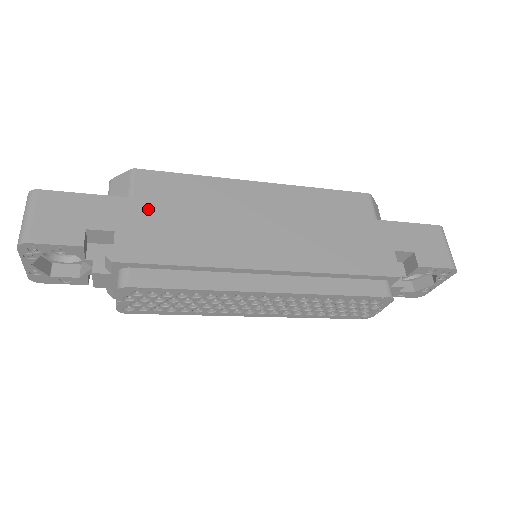
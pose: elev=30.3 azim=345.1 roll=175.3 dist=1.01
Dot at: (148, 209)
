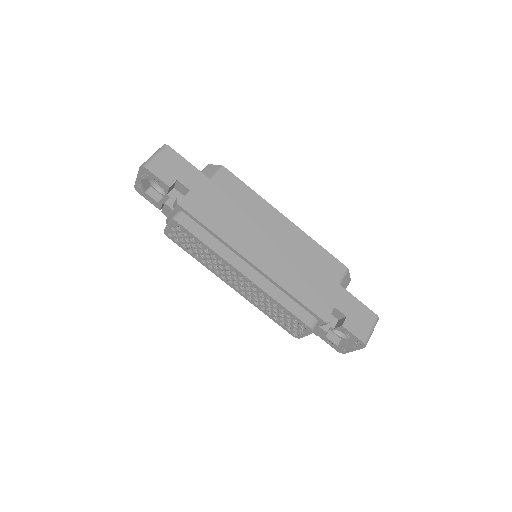
Dot at: (215, 191)
